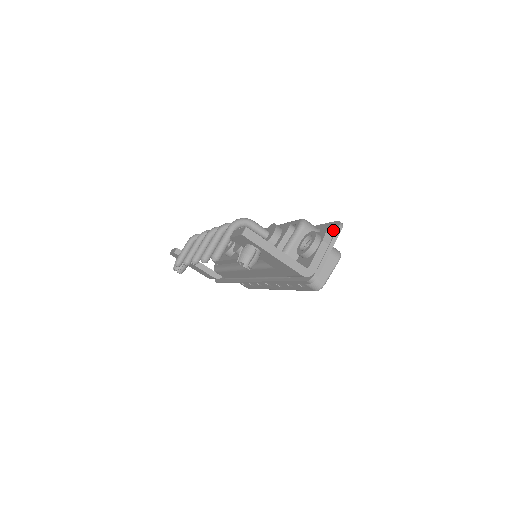
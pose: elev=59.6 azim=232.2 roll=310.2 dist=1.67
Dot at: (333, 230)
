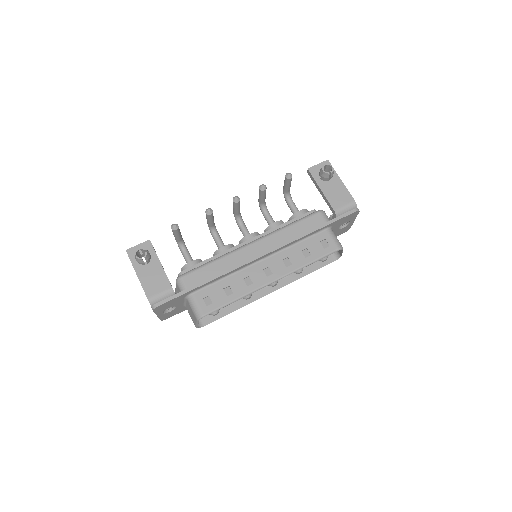
Dot at: occluded
